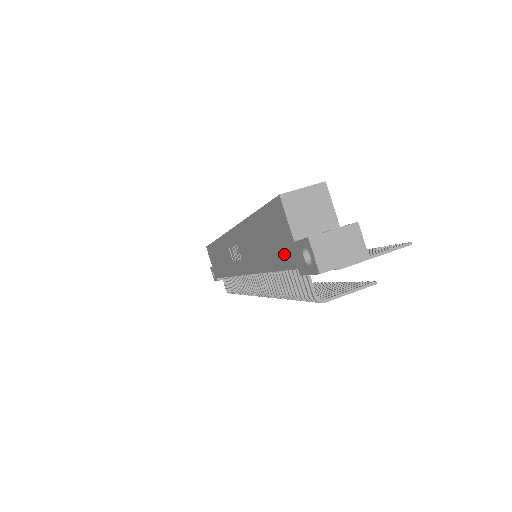
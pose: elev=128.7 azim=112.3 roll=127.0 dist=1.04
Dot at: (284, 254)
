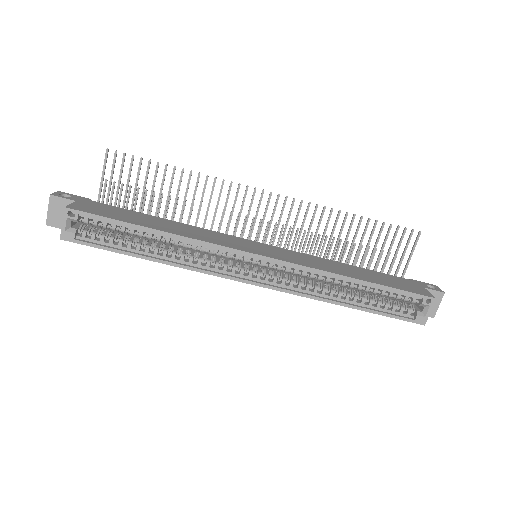
Dot at: occluded
